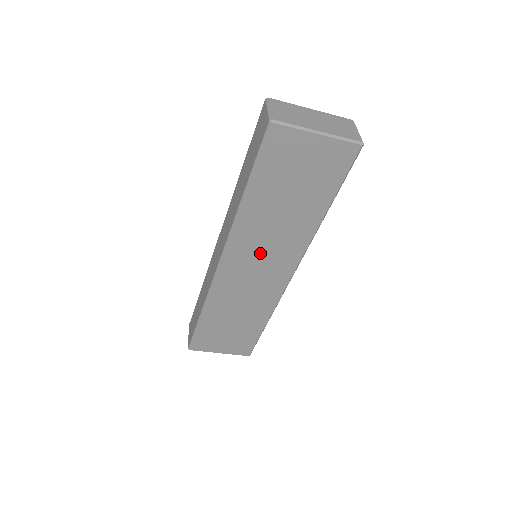
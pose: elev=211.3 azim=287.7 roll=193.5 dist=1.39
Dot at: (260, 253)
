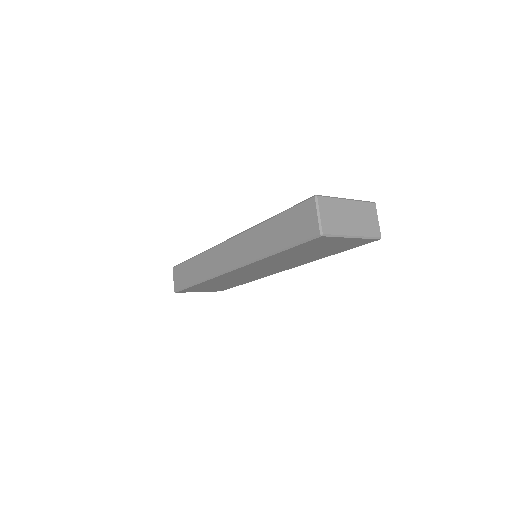
Dot at: (266, 267)
